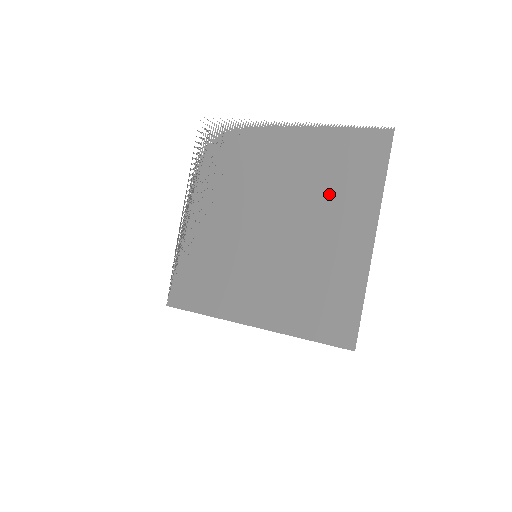
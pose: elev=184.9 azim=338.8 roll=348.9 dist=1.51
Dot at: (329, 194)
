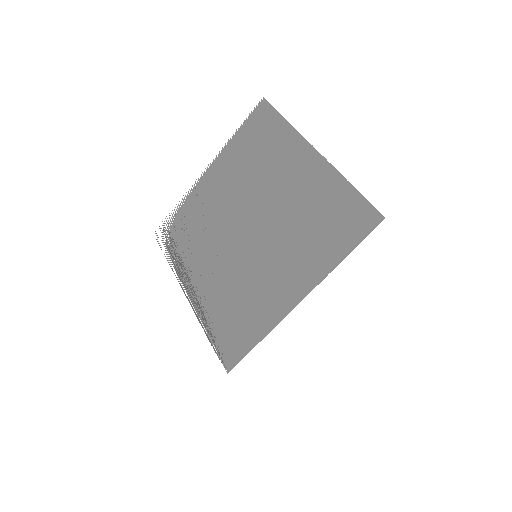
Dot at: (263, 167)
